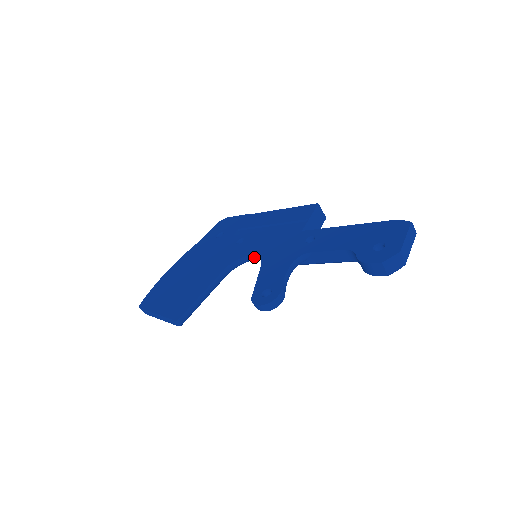
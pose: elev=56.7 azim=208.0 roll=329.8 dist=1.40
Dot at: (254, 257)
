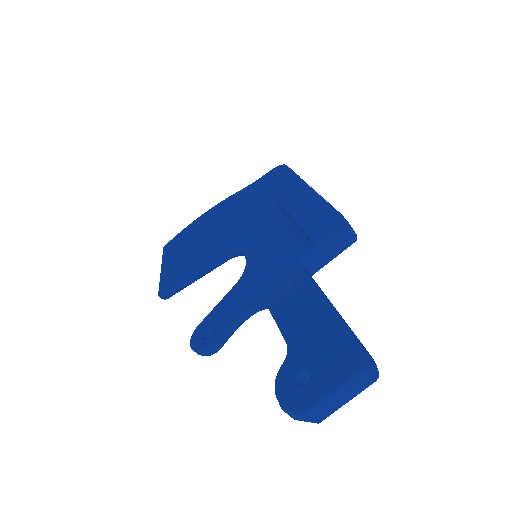
Dot at: (247, 260)
